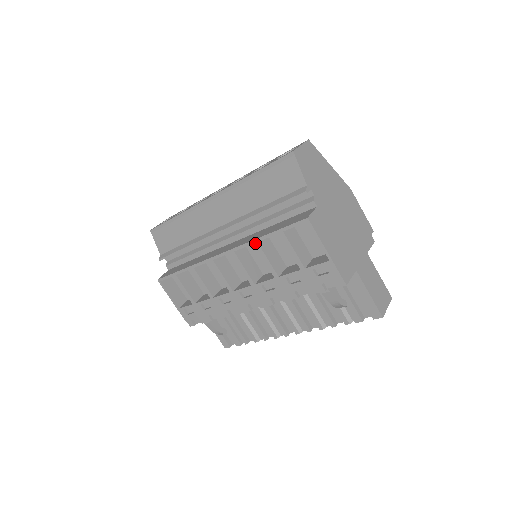
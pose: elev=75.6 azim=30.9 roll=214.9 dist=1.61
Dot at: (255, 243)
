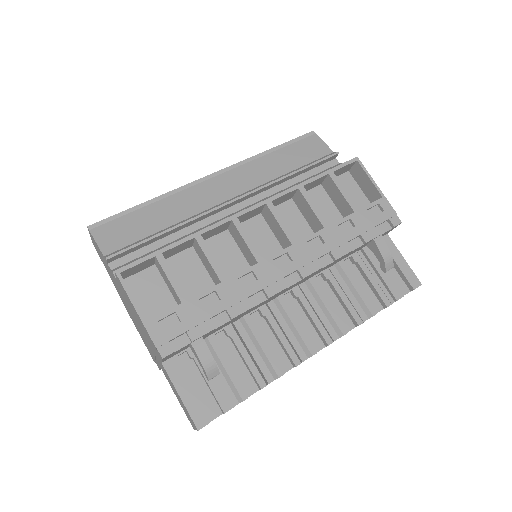
Dot at: (300, 187)
